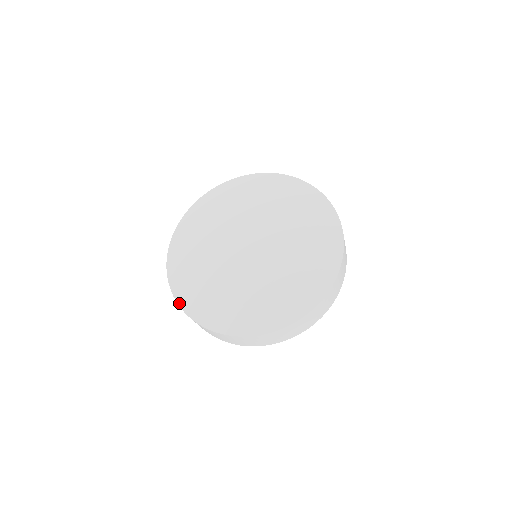
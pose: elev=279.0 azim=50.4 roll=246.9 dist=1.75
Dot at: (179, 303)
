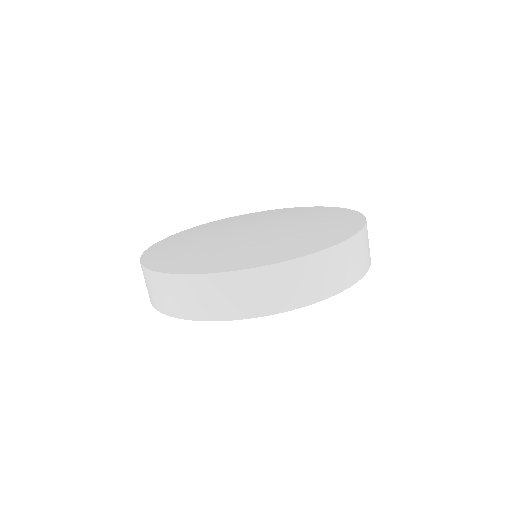
Dot at: (143, 263)
